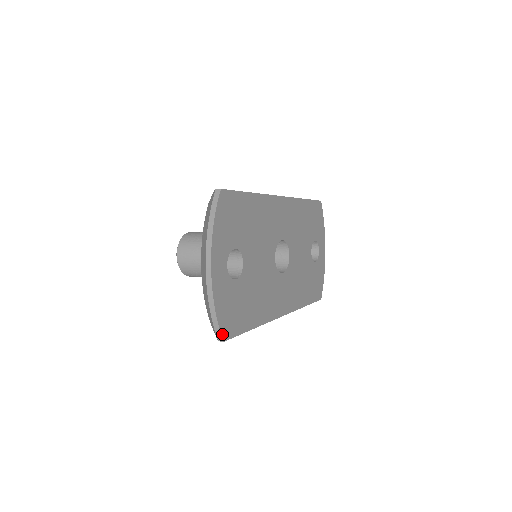
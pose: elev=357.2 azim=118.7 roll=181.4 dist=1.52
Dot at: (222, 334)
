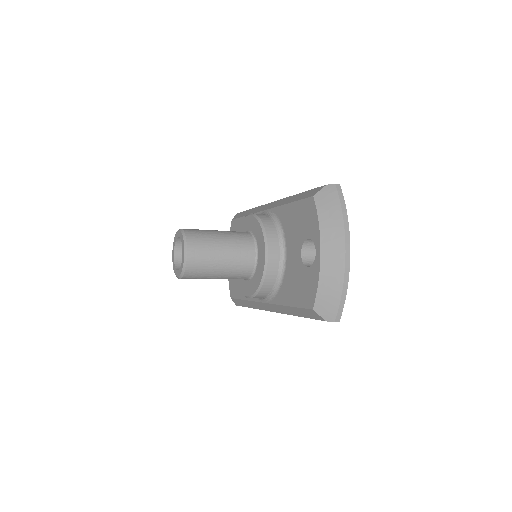
Dot at: (340, 314)
